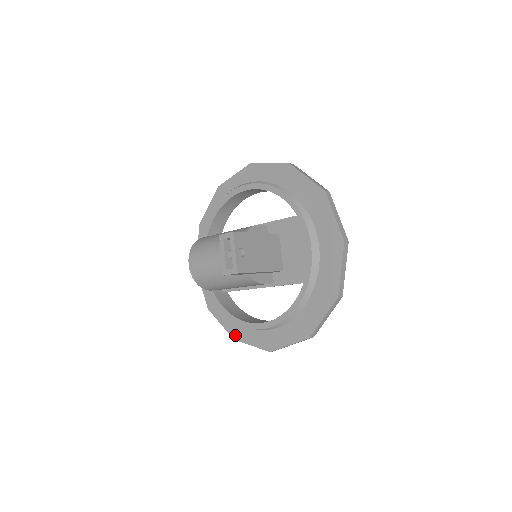
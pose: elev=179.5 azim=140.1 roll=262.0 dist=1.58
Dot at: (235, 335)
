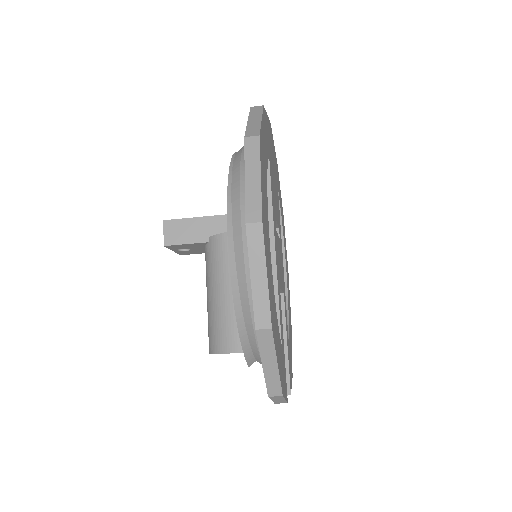
Dot at: occluded
